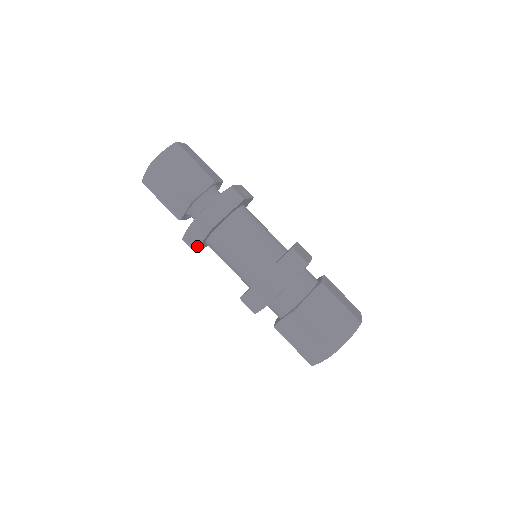
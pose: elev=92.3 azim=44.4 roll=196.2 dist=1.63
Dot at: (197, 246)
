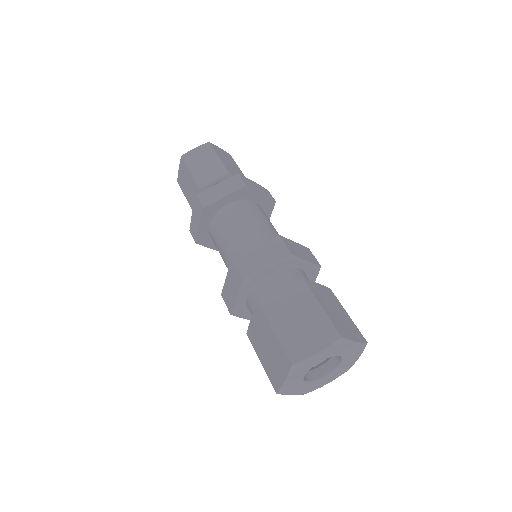
Dot at: (197, 235)
